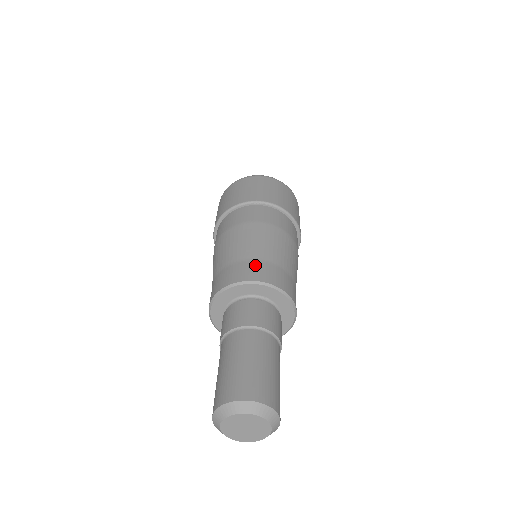
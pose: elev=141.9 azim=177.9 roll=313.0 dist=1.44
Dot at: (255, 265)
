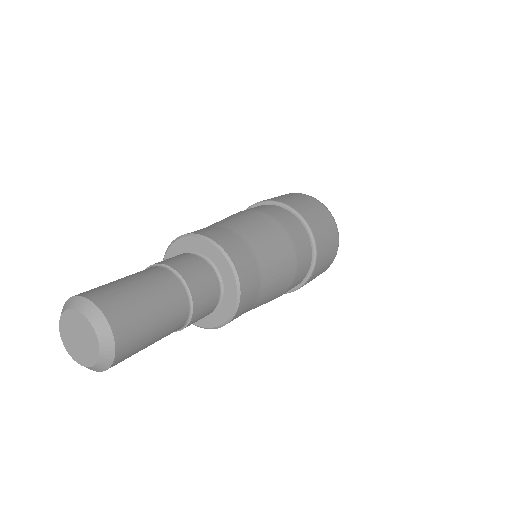
Dot at: (246, 251)
